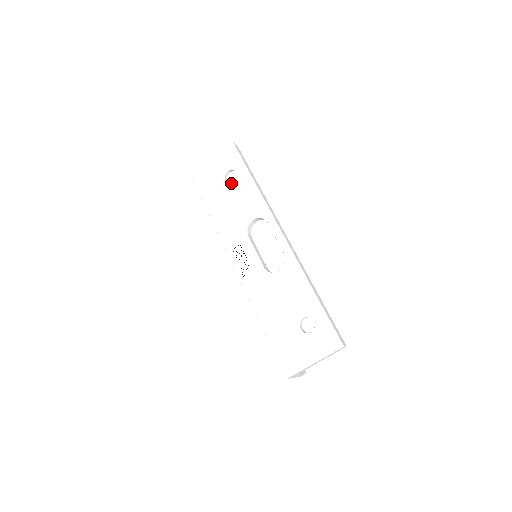
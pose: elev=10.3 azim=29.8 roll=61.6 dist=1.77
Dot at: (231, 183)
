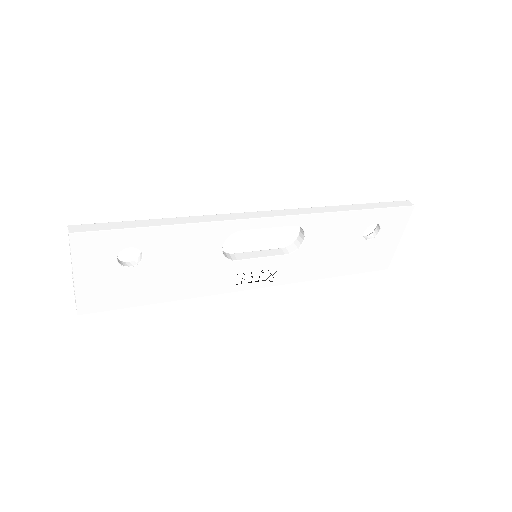
Dot at: (143, 260)
